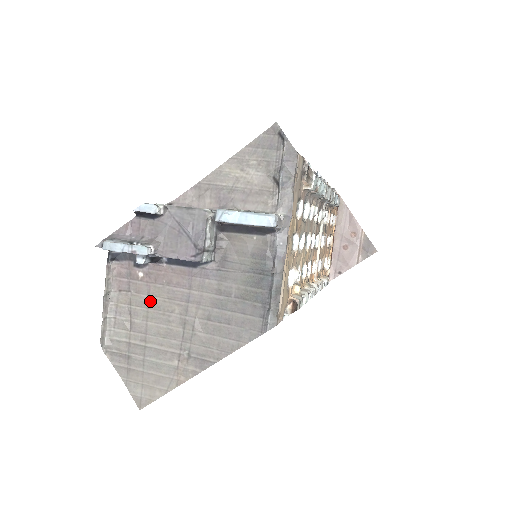
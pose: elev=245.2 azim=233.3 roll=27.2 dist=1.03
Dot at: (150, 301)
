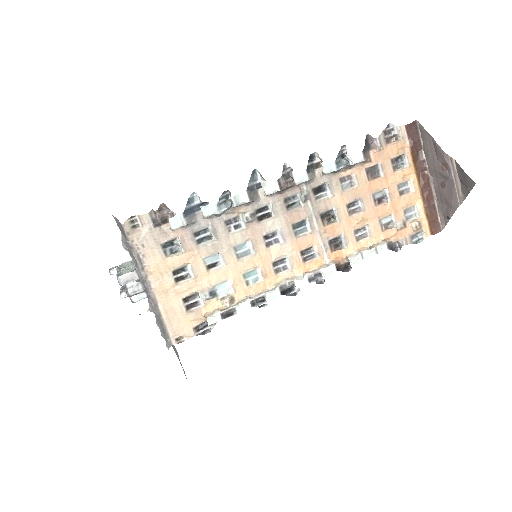
Dot at: occluded
